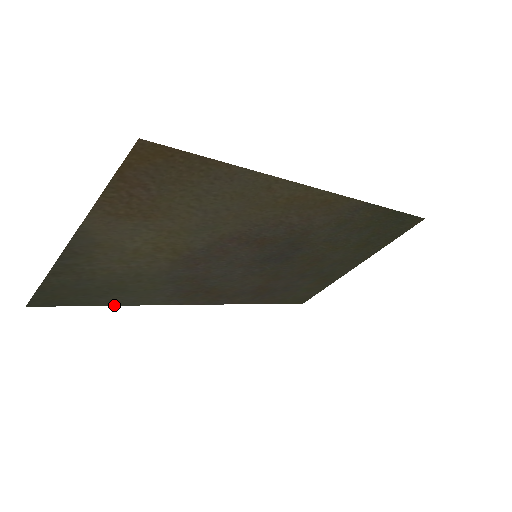
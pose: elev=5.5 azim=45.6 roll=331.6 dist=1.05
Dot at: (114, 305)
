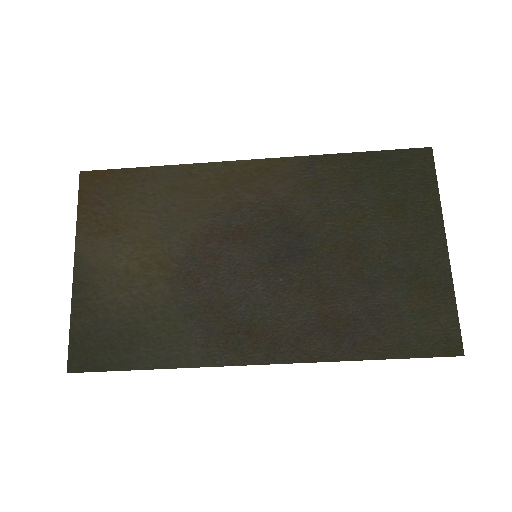
Dot at: (150, 369)
